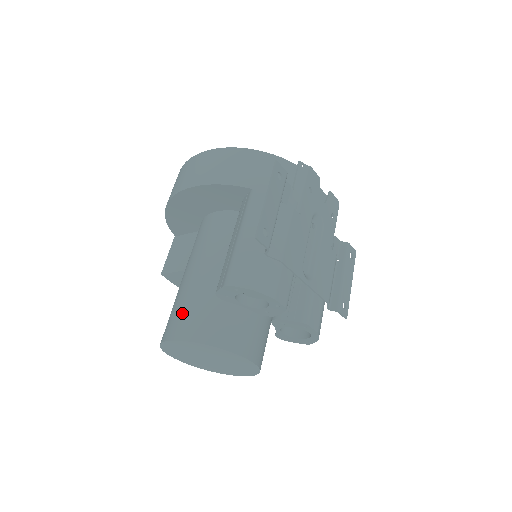
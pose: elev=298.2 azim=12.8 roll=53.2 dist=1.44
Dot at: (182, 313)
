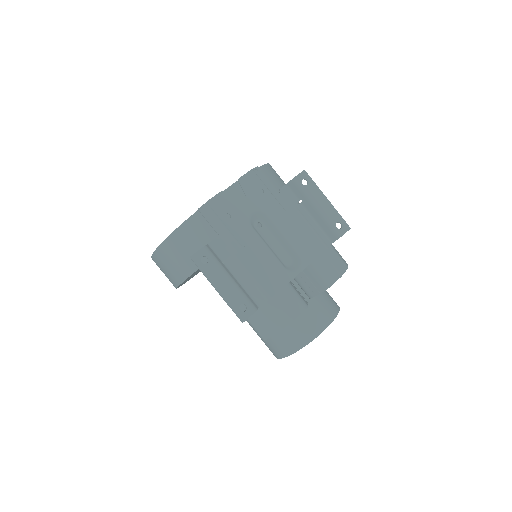
Dot at: (264, 342)
